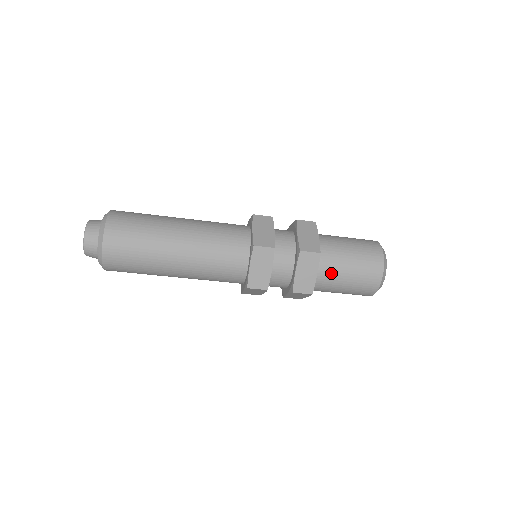
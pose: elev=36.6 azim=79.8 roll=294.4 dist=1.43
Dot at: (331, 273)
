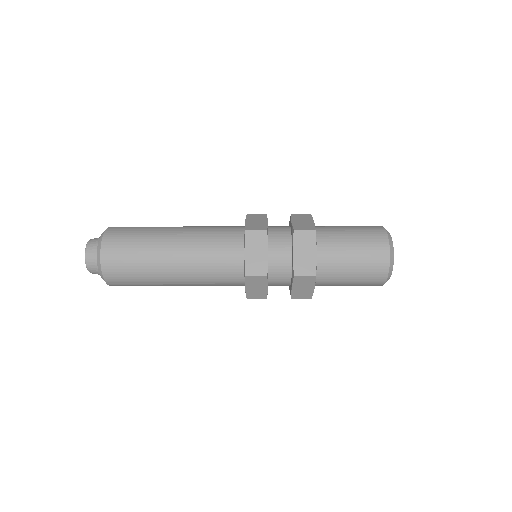
Dot at: (330, 281)
